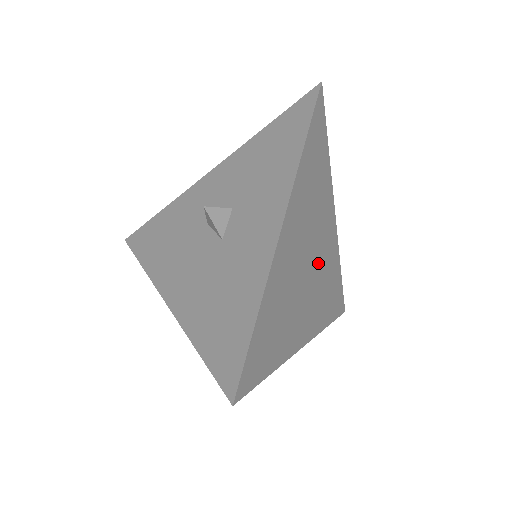
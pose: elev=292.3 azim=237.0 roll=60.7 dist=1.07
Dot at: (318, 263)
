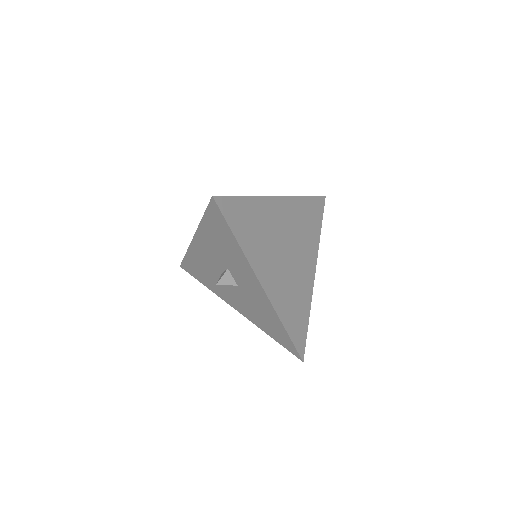
Dot at: (290, 238)
